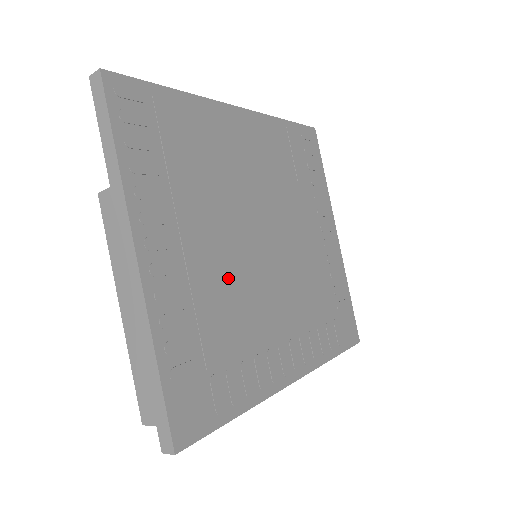
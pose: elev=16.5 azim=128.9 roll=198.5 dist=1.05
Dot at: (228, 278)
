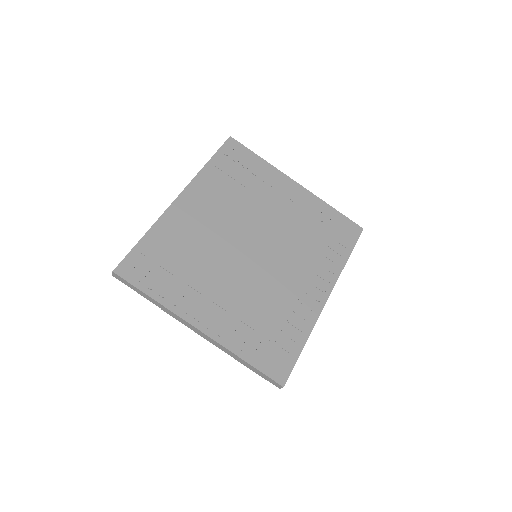
Dot at: (247, 290)
